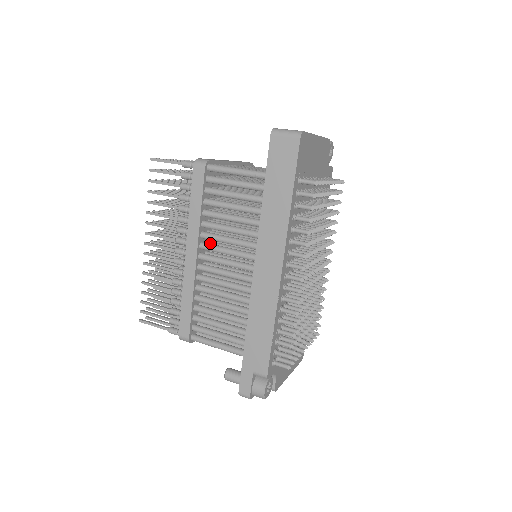
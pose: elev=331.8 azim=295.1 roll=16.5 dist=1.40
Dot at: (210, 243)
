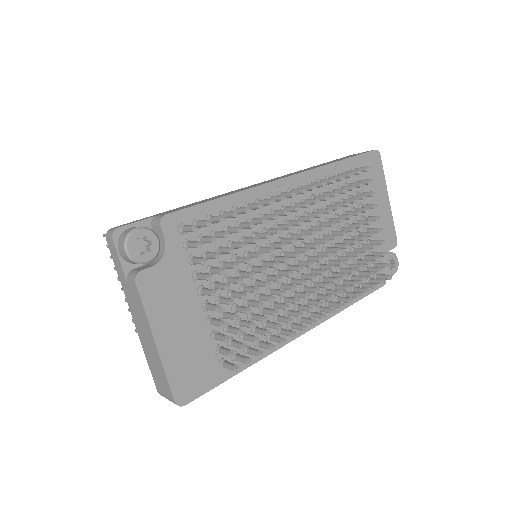
Dot at: occluded
